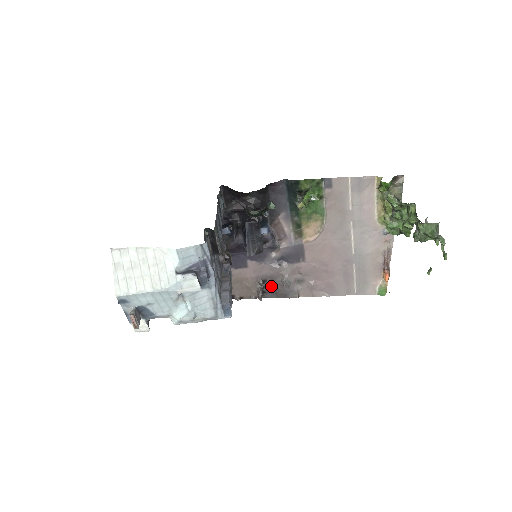
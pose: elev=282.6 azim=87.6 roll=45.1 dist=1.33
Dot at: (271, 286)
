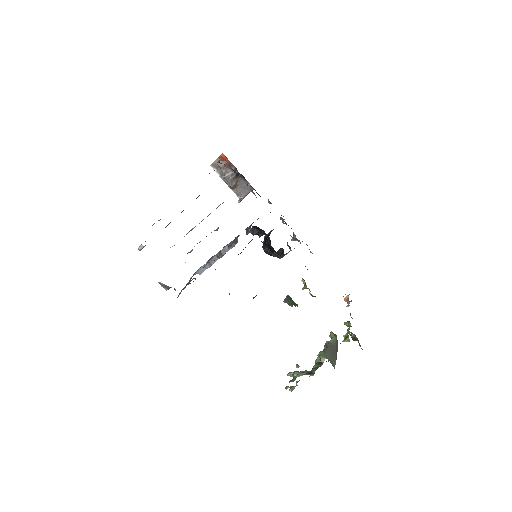
Dot at: occluded
